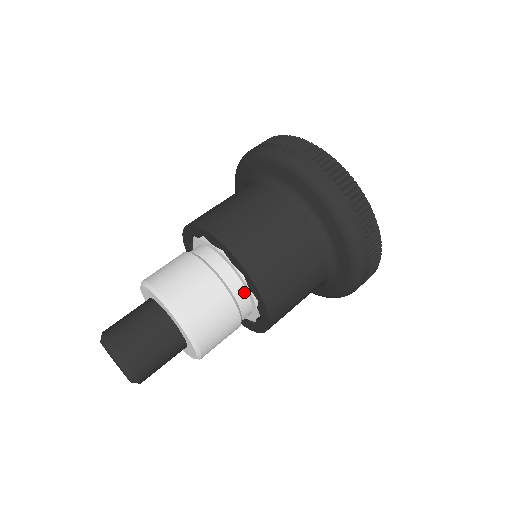
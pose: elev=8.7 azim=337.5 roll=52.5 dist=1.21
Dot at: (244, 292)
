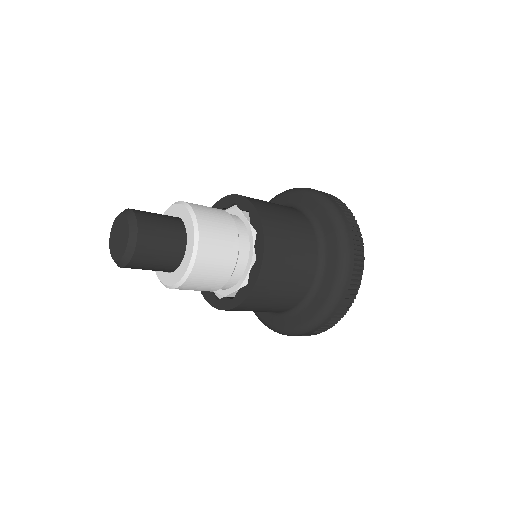
Dot at: (242, 271)
